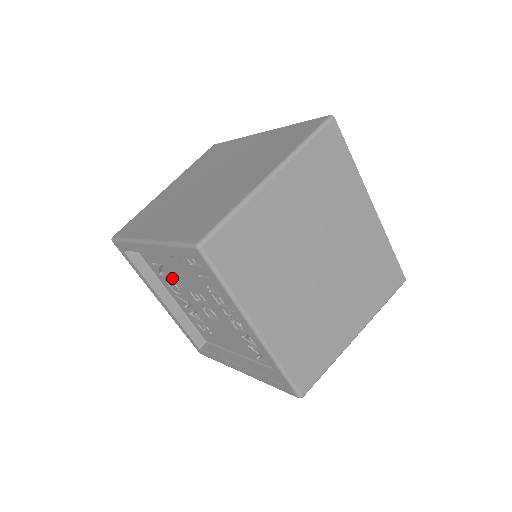
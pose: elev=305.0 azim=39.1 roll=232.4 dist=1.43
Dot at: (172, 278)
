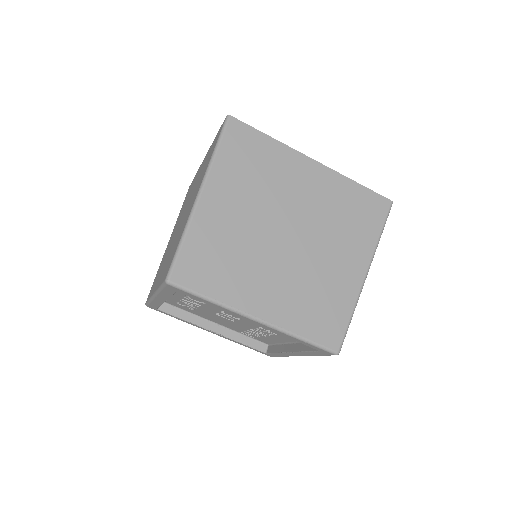
Dot at: occluded
